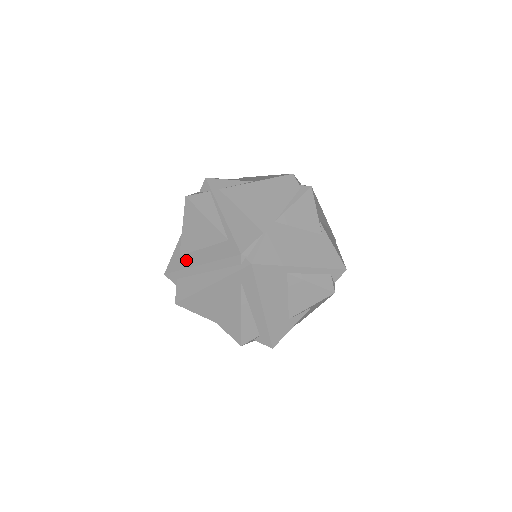
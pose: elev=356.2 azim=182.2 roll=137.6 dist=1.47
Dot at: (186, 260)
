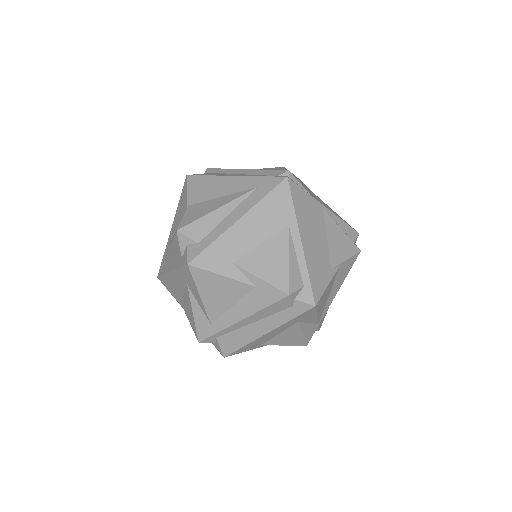
Dot at: occluded
